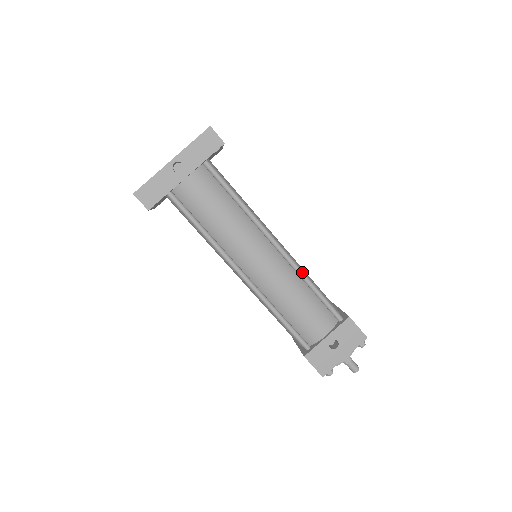
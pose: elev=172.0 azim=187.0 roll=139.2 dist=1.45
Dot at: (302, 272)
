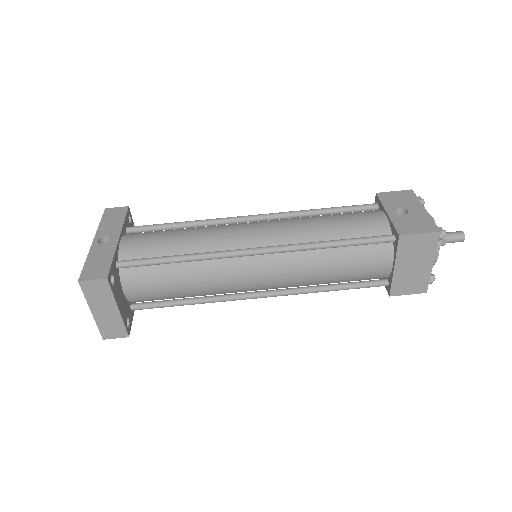
Dot at: (298, 211)
